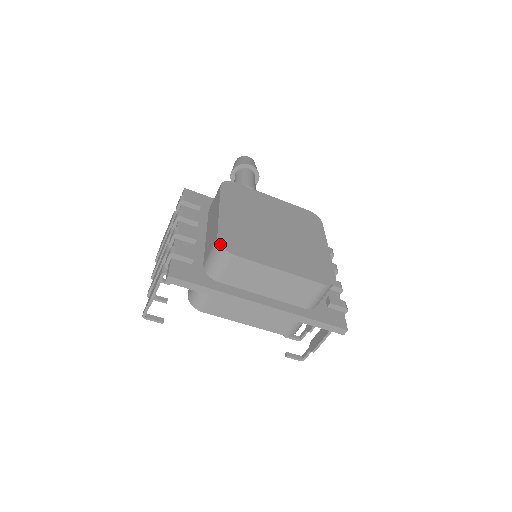
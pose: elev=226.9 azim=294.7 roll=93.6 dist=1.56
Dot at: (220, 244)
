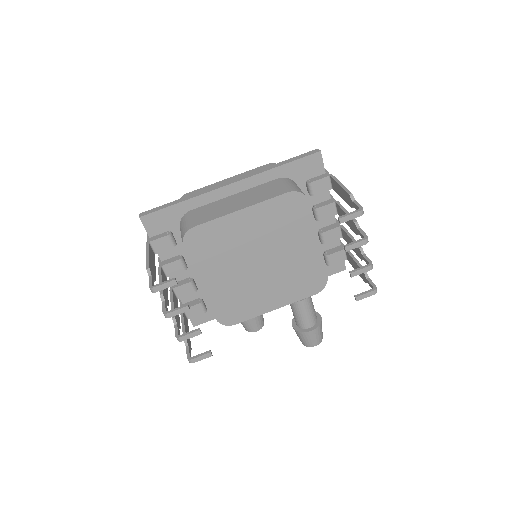
Dot at: occluded
